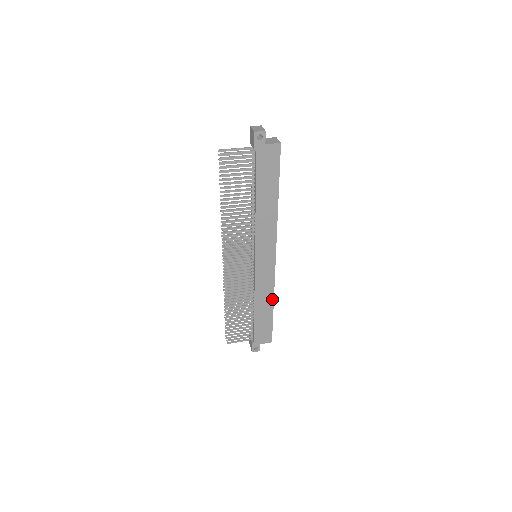
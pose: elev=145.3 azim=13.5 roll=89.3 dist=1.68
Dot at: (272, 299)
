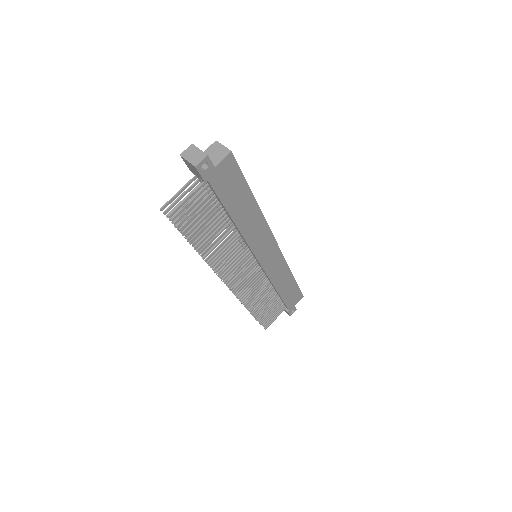
Dot at: (289, 273)
